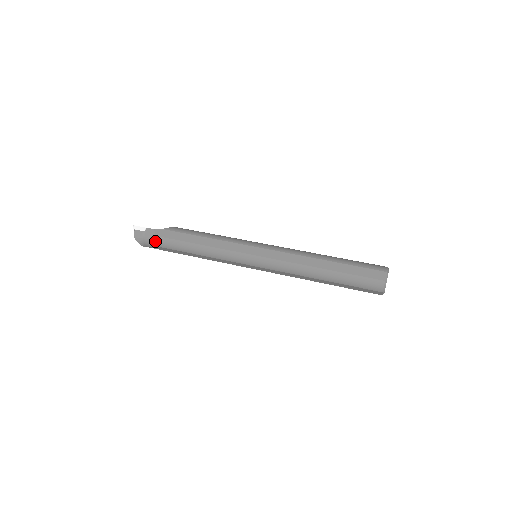
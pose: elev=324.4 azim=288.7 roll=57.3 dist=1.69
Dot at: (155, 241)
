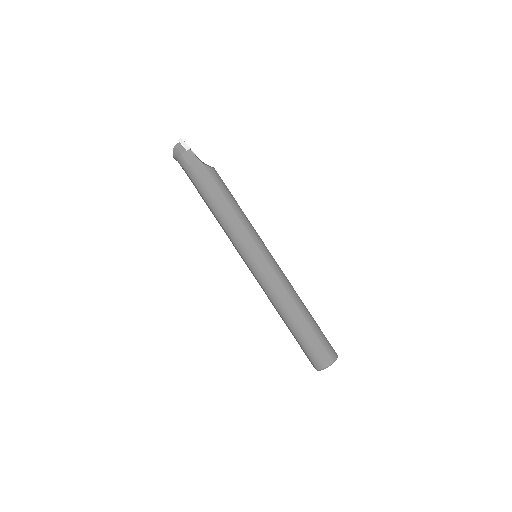
Dot at: (188, 168)
